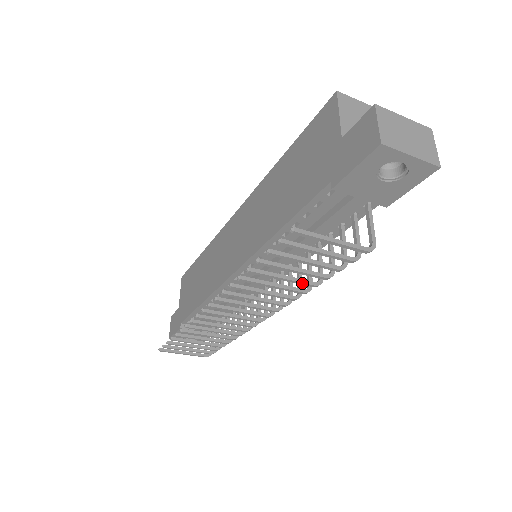
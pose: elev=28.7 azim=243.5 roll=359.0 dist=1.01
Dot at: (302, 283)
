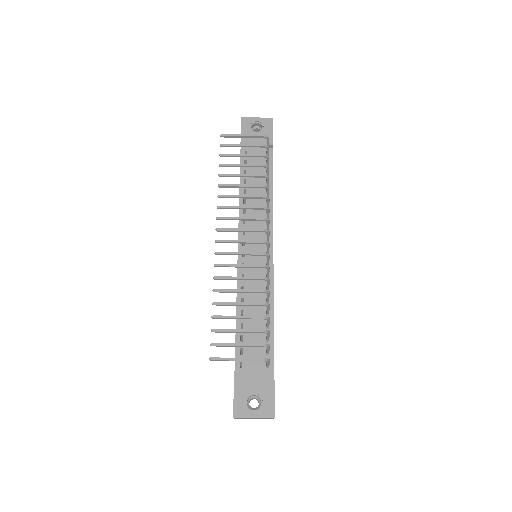
Dot at: (254, 175)
